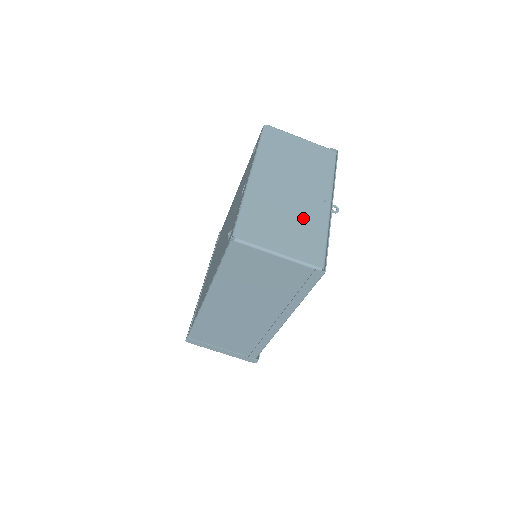
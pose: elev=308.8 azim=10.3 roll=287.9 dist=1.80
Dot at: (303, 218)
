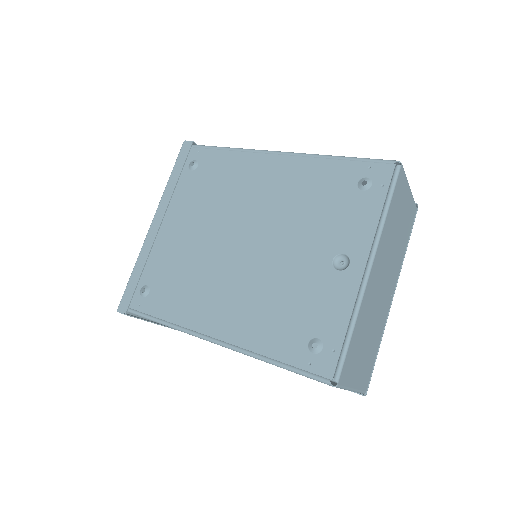
Dot at: (376, 328)
